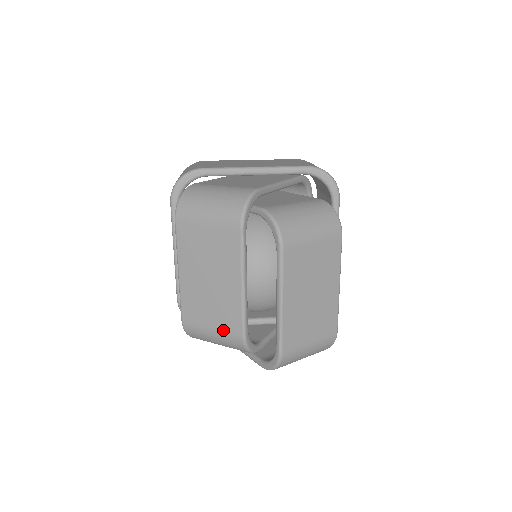
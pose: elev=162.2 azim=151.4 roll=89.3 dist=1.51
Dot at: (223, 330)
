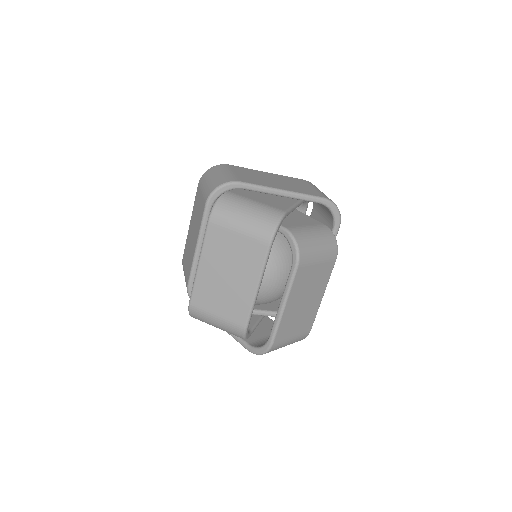
Dot at: (228, 319)
